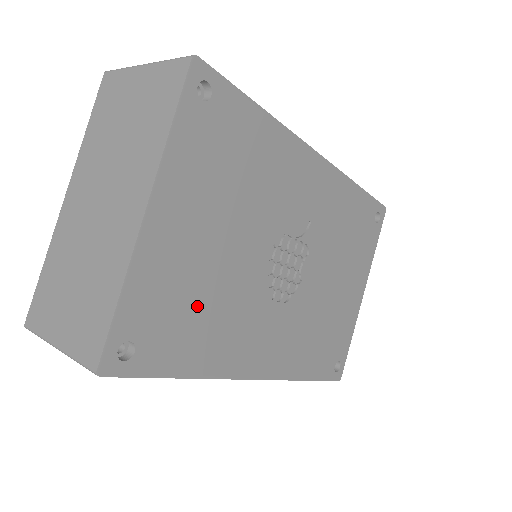
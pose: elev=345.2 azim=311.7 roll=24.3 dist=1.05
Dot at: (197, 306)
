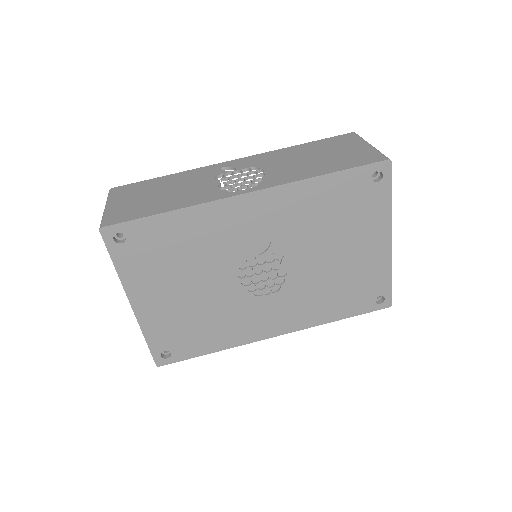
Dot at: (196, 324)
